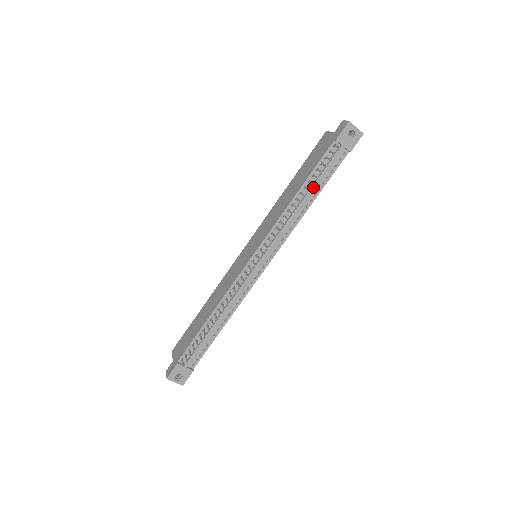
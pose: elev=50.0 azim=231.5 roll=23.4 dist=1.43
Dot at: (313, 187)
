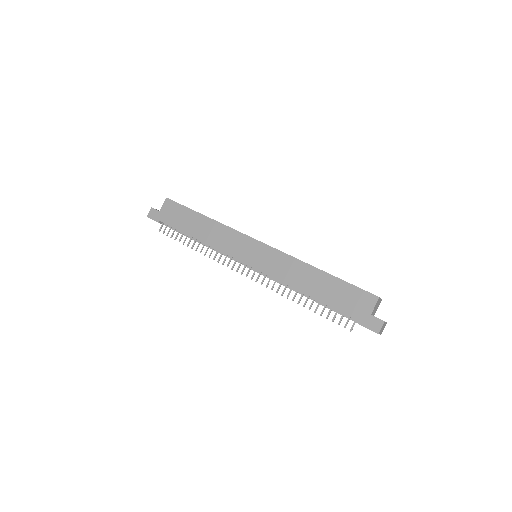
Dot at: occluded
